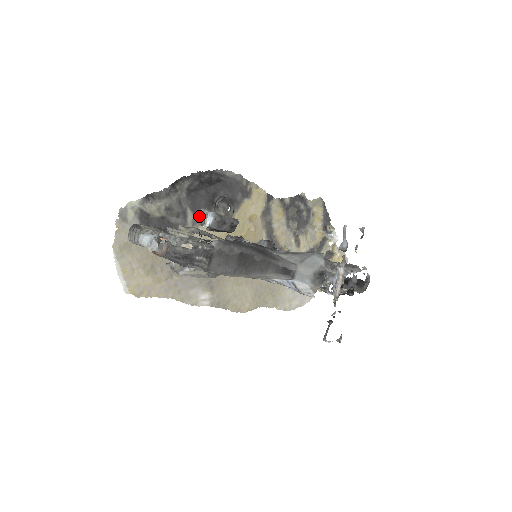
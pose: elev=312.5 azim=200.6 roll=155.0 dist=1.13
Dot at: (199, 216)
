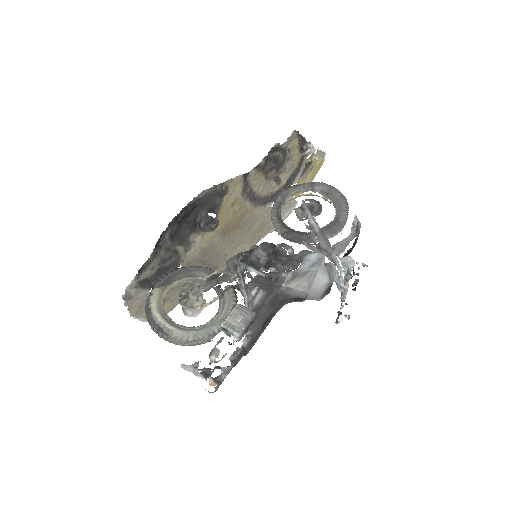
Dot at: (222, 329)
